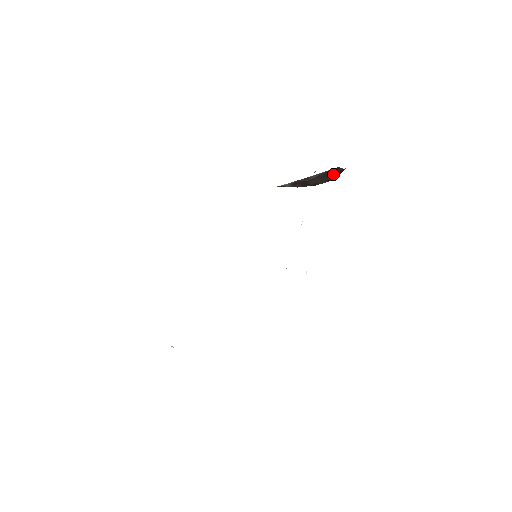
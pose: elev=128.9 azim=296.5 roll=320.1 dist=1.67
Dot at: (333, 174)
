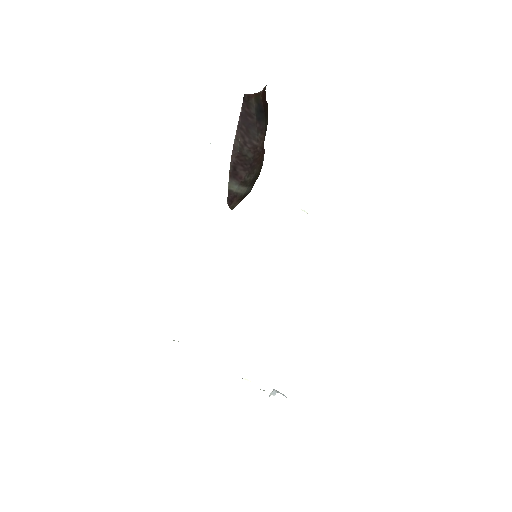
Dot at: (253, 114)
